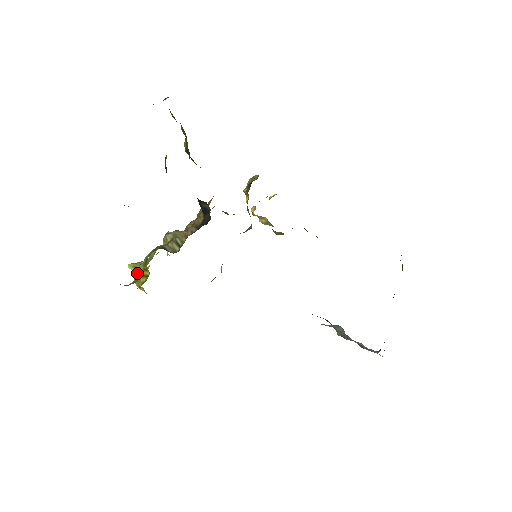
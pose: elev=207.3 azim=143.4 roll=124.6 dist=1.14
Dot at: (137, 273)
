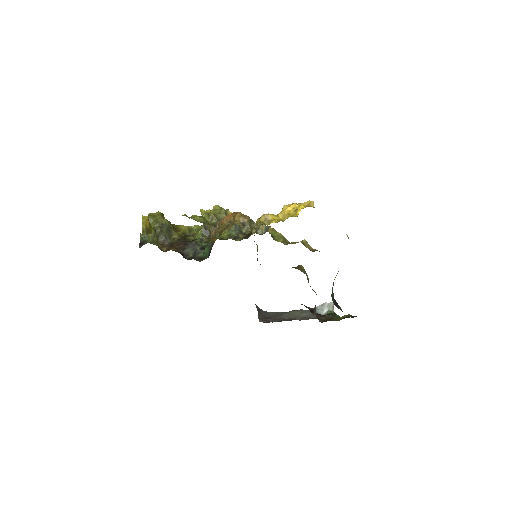
Dot at: occluded
